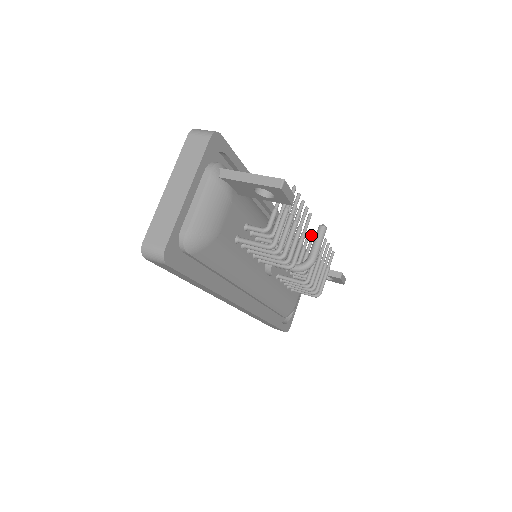
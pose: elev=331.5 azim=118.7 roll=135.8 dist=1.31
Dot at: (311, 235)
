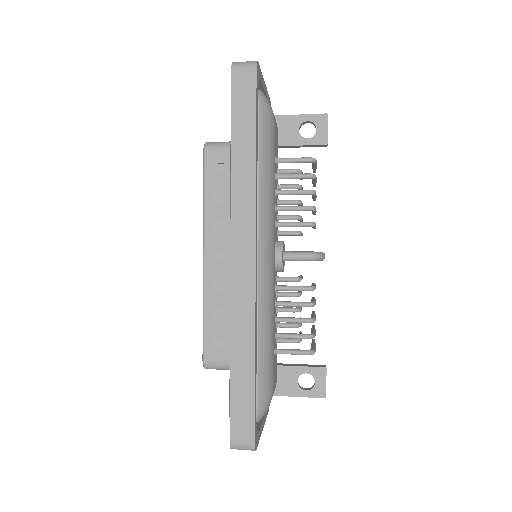
Dot at: occluded
